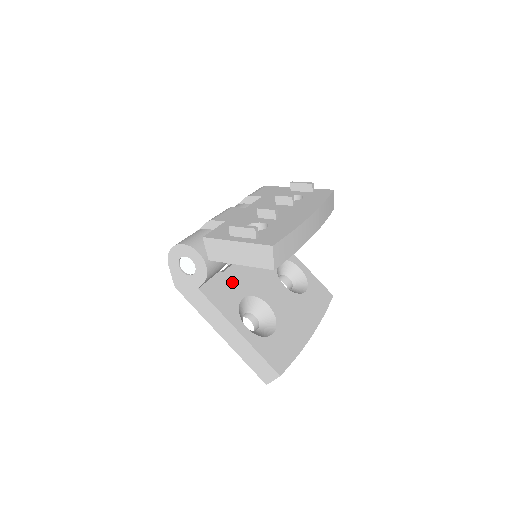
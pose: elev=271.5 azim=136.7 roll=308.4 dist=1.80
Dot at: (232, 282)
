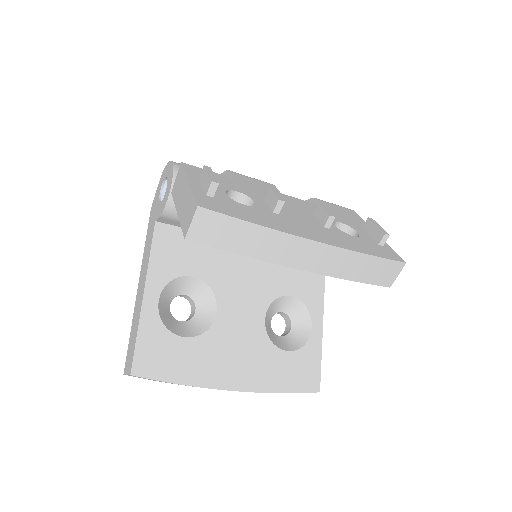
Dot at: (203, 254)
